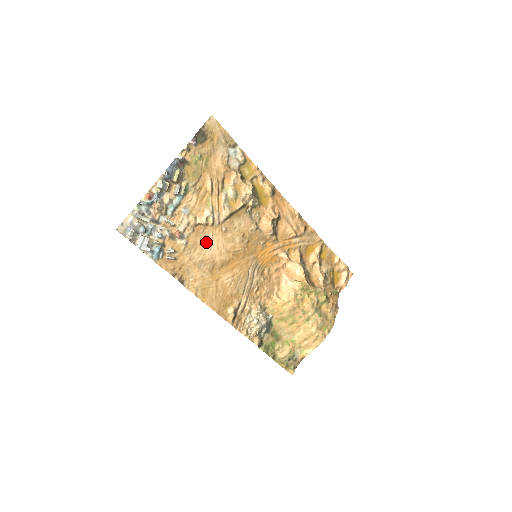
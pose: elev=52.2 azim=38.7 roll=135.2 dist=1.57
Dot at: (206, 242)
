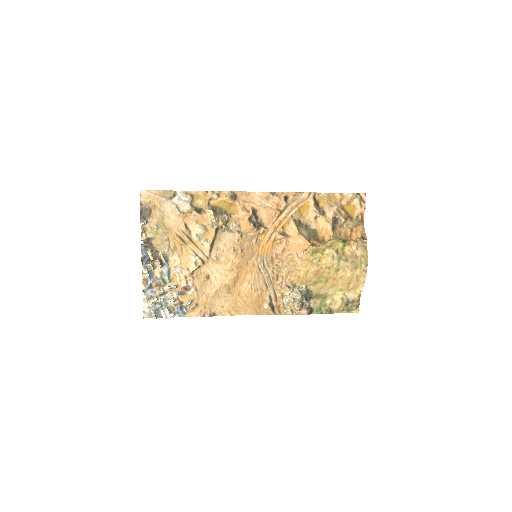
Dot at: (209, 277)
